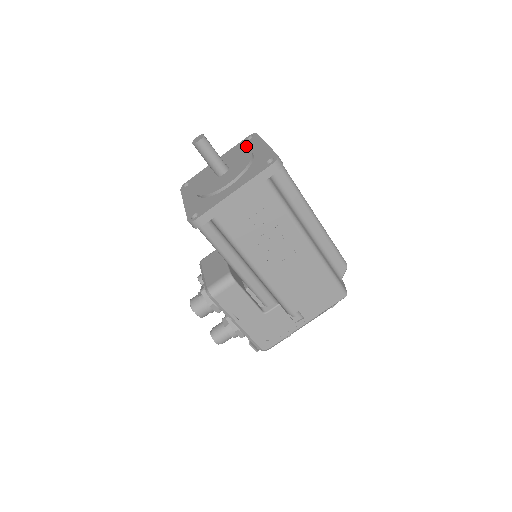
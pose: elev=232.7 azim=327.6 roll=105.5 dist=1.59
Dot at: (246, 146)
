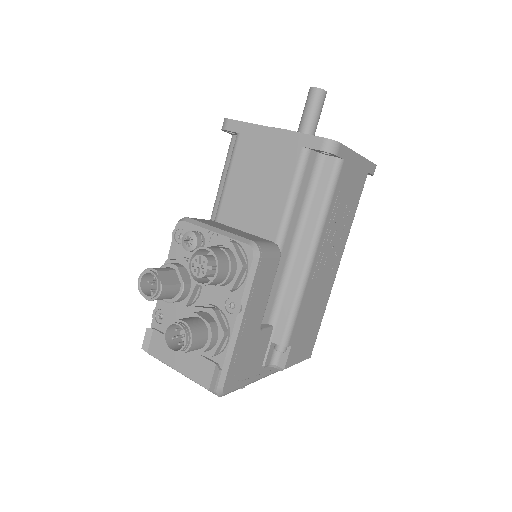
Dot at: occluded
